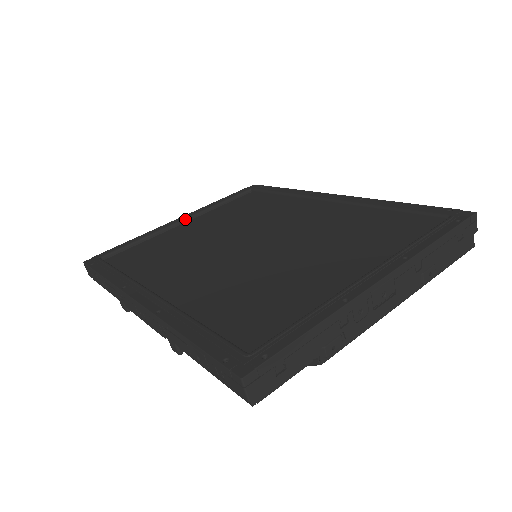
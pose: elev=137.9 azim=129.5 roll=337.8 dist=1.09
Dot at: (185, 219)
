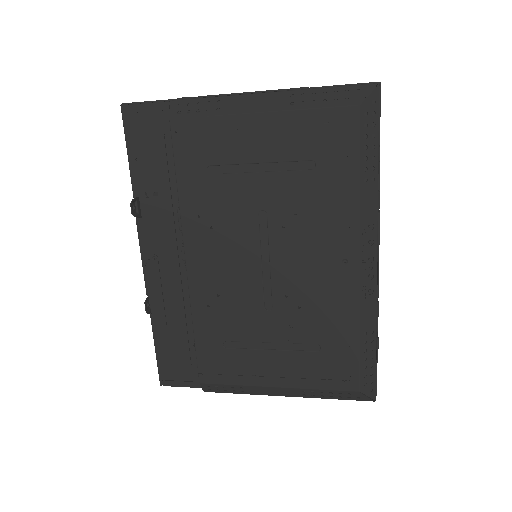
Dot at: occluded
